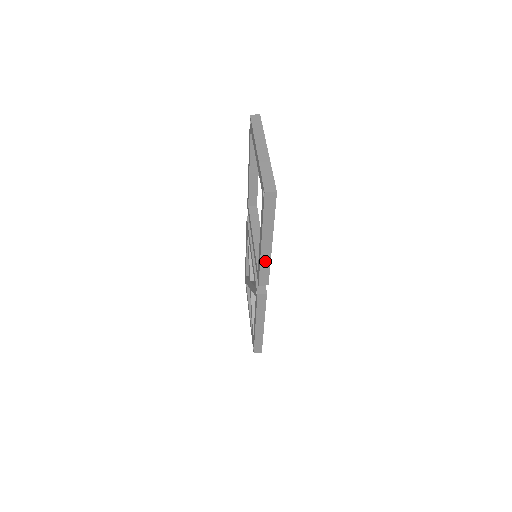
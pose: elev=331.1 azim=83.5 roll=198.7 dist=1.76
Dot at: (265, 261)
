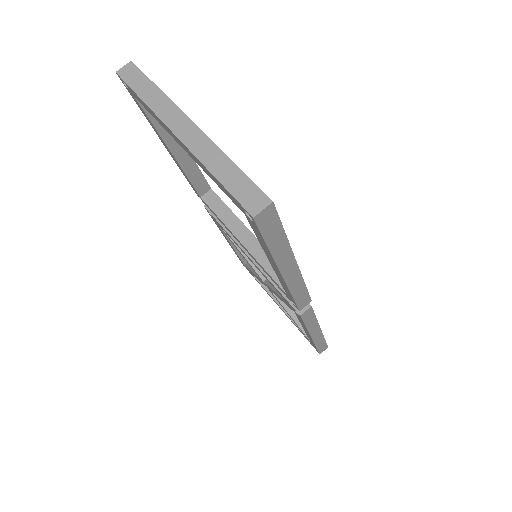
Dot at: (296, 285)
